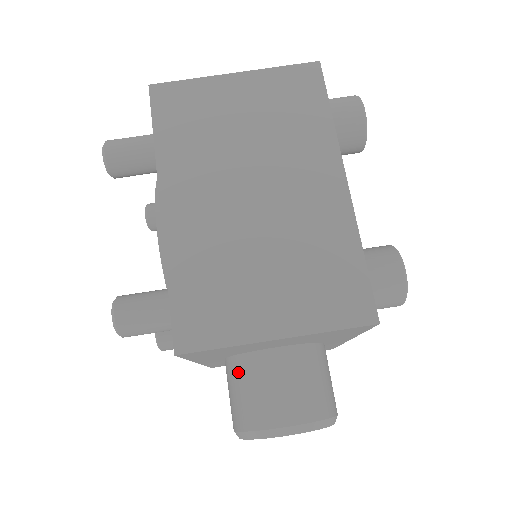
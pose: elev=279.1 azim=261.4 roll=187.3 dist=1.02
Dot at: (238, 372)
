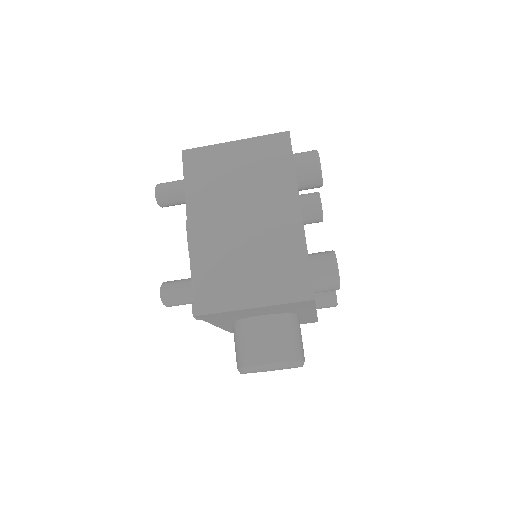
Dot at: (239, 331)
